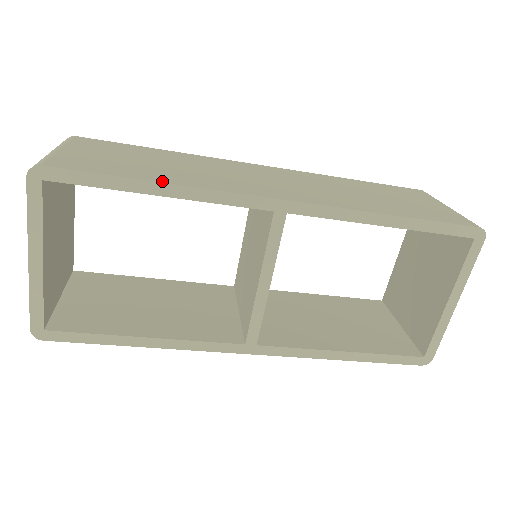
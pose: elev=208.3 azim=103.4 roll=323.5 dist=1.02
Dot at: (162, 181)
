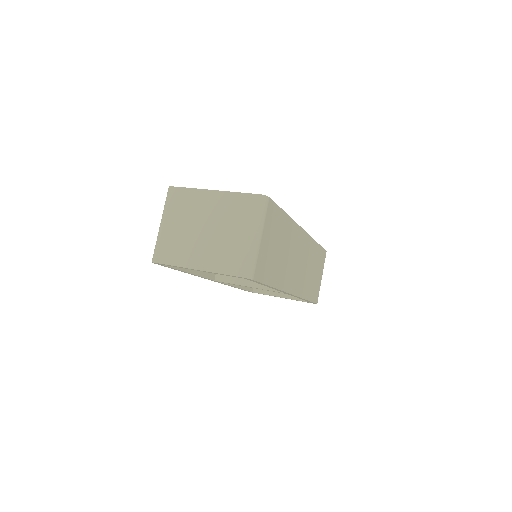
Dot at: (275, 286)
